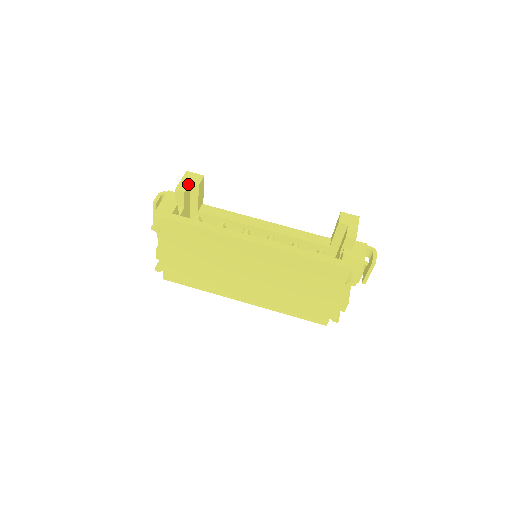
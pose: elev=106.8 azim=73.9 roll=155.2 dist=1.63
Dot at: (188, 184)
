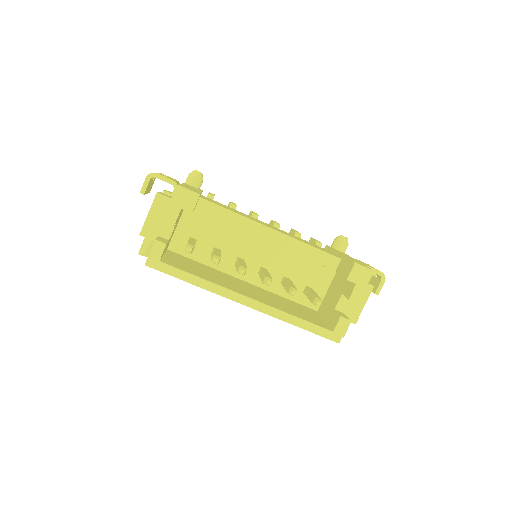
Dot at: (179, 211)
